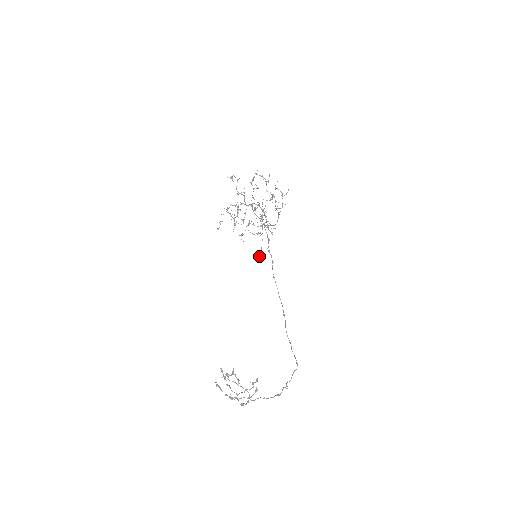
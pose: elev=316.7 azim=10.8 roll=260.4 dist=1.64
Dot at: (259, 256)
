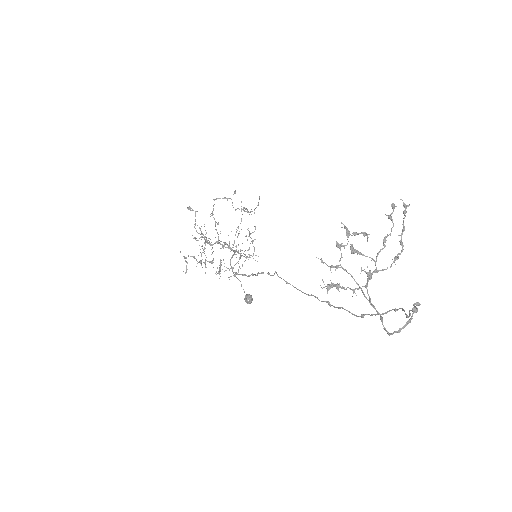
Dot at: (248, 297)
